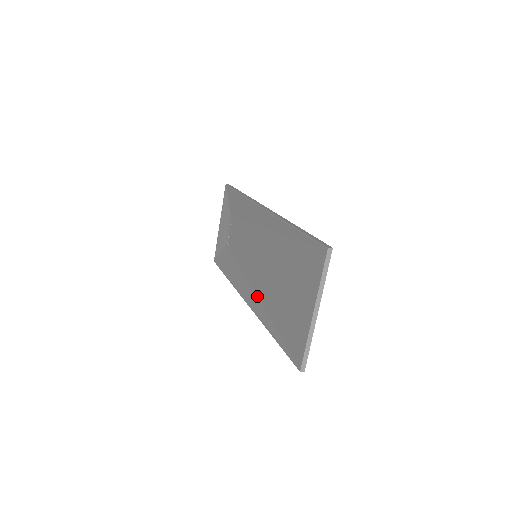
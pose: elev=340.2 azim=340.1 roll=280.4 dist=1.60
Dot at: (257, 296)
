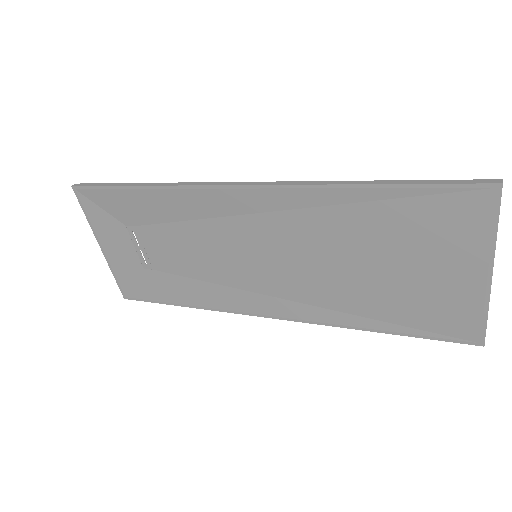
Dot at: (299, 302)
